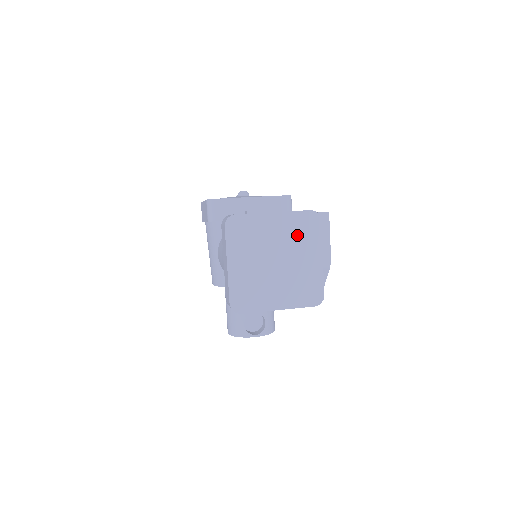
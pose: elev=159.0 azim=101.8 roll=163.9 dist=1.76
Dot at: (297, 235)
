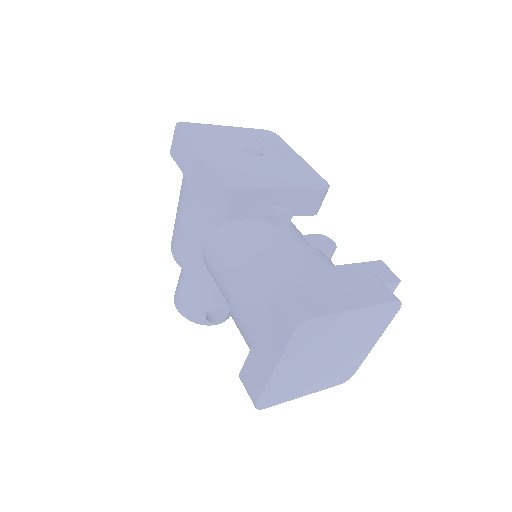
Dot at: (367, 327)
